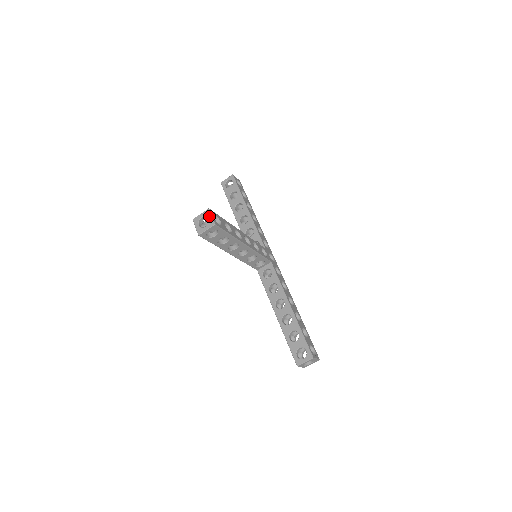
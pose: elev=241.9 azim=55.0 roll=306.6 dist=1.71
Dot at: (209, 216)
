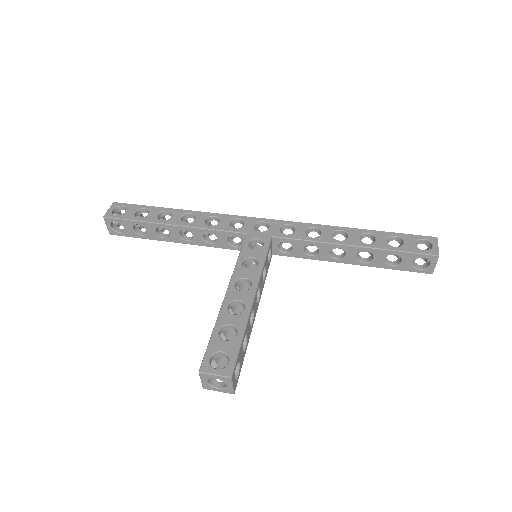
Dot at: (212, 377)
